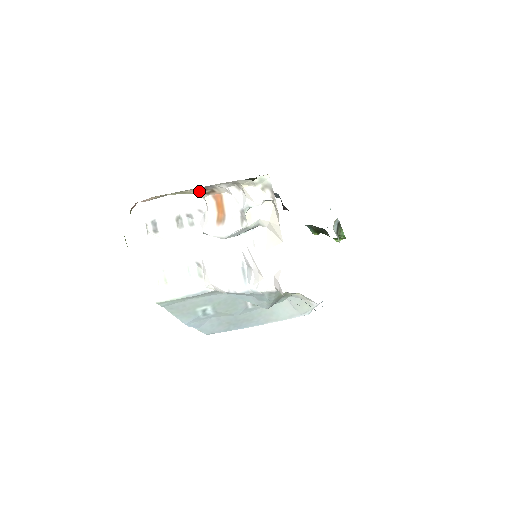
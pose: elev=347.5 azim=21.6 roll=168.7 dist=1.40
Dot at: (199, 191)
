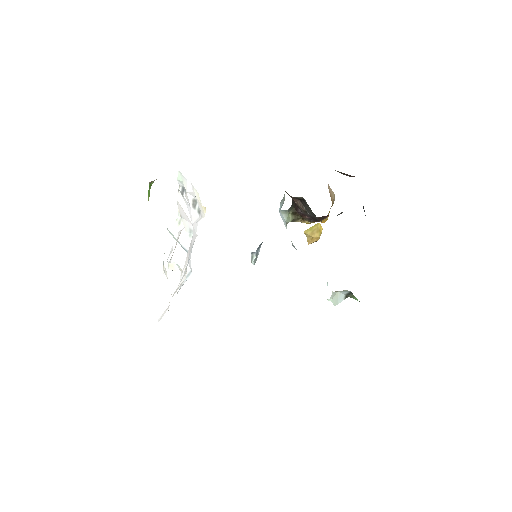
Dot at: occluded
